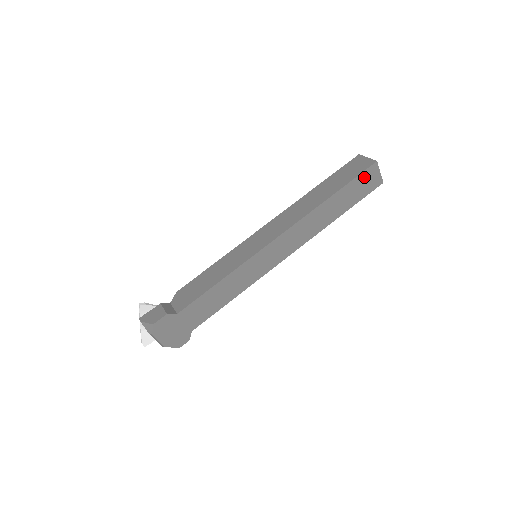
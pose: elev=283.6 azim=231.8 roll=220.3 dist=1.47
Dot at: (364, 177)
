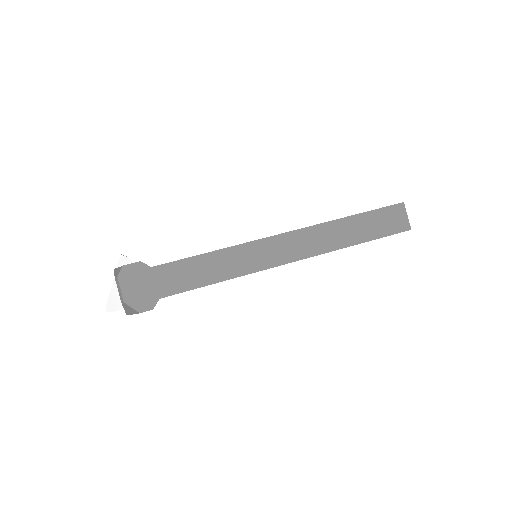
Dot at: (388, 213)
